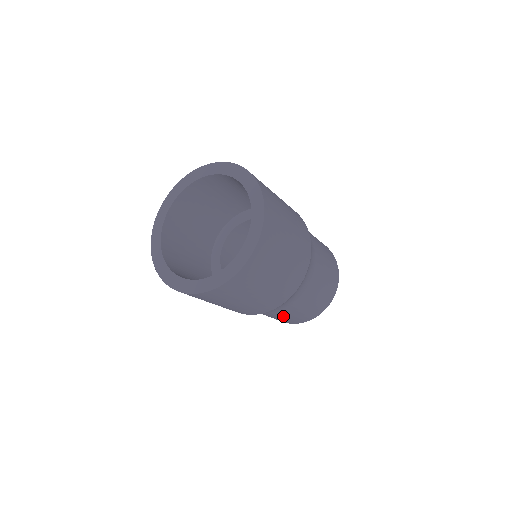
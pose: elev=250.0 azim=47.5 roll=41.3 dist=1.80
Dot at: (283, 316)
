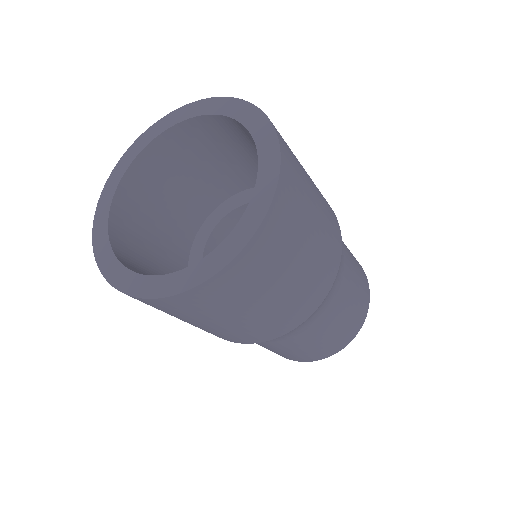
Dot at: (340, 317)
